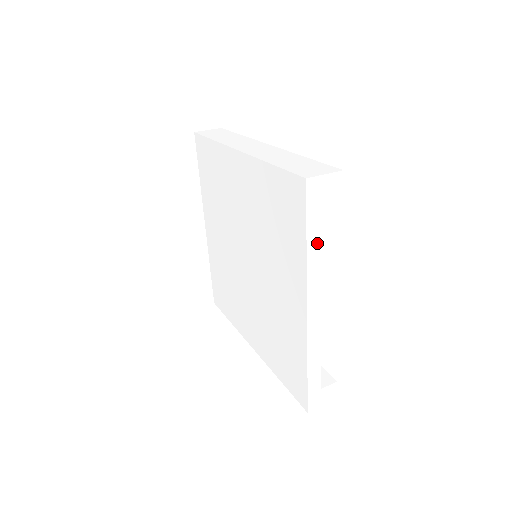
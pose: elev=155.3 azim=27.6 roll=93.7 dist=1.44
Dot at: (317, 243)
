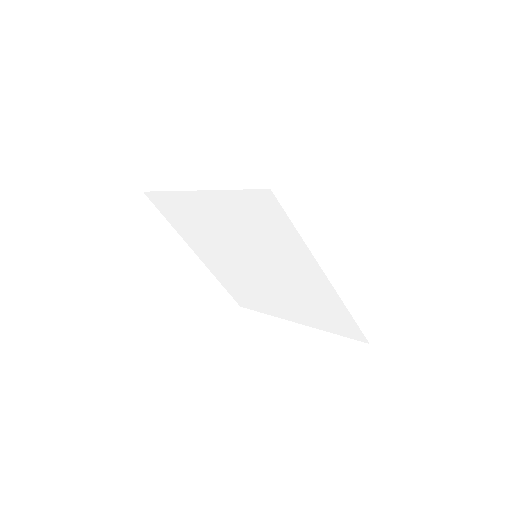
Dot at: (305, 226)
